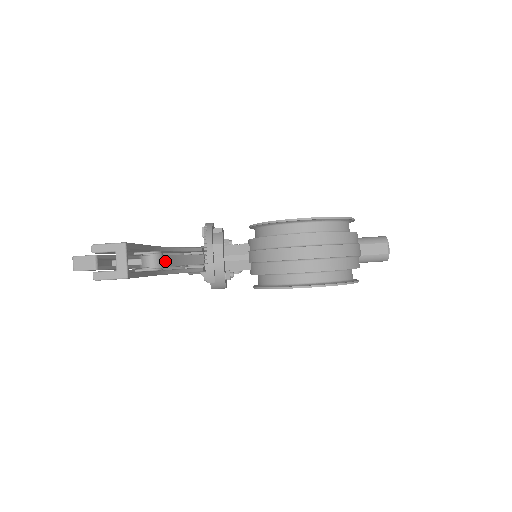
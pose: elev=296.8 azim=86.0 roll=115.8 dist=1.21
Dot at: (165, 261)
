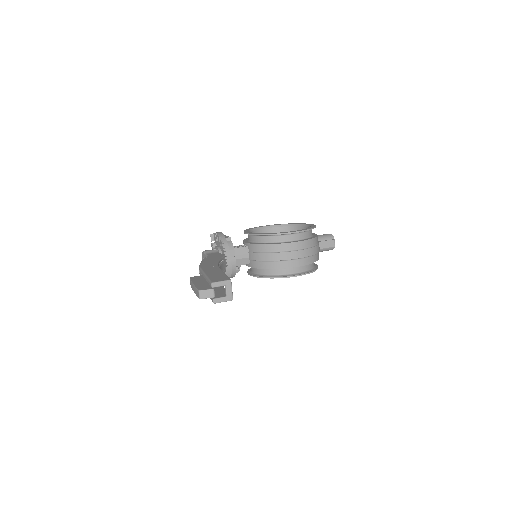
Dot at: occluded
